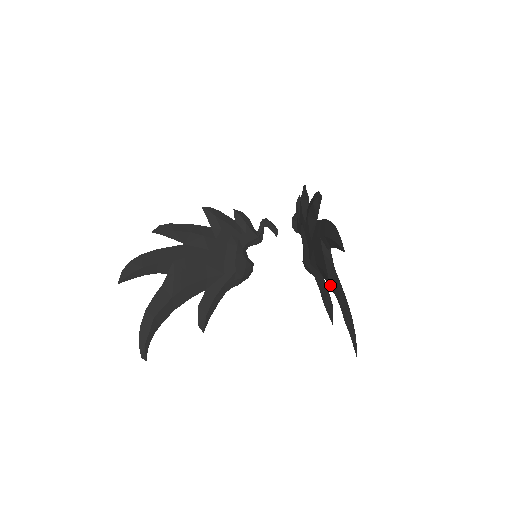
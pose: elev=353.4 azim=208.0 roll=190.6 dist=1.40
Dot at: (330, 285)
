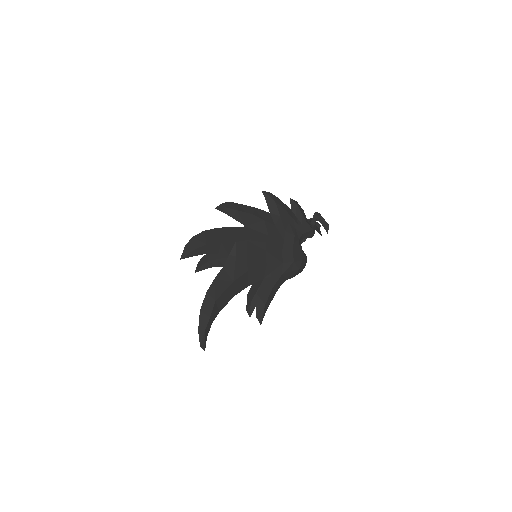
Dot at: (236, 286)
